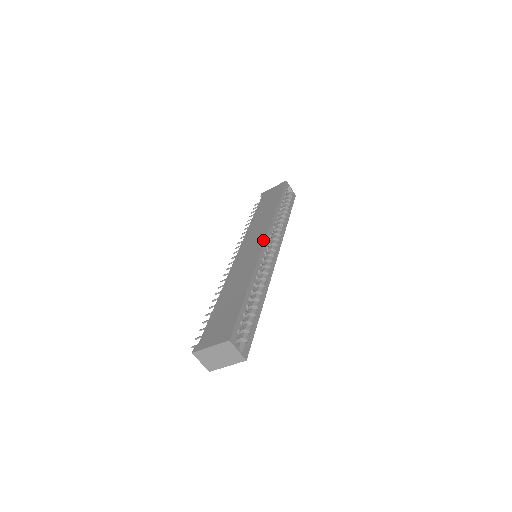
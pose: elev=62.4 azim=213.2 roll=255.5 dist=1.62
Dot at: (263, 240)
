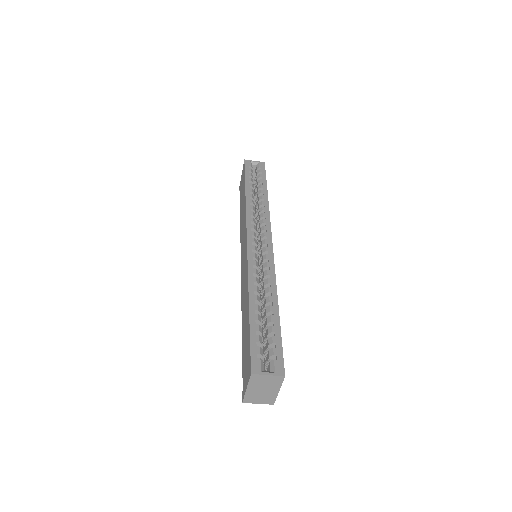
Dot at: (246, 240)
